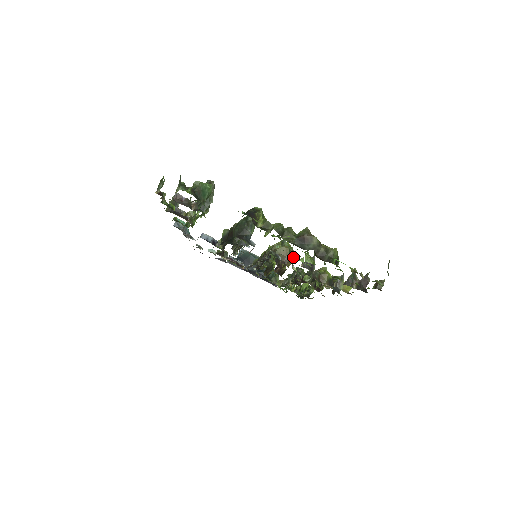
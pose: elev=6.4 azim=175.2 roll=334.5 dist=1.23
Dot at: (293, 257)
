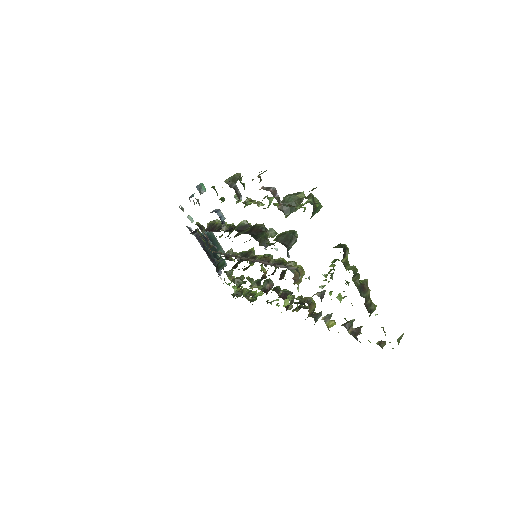
Dot at: occluded
